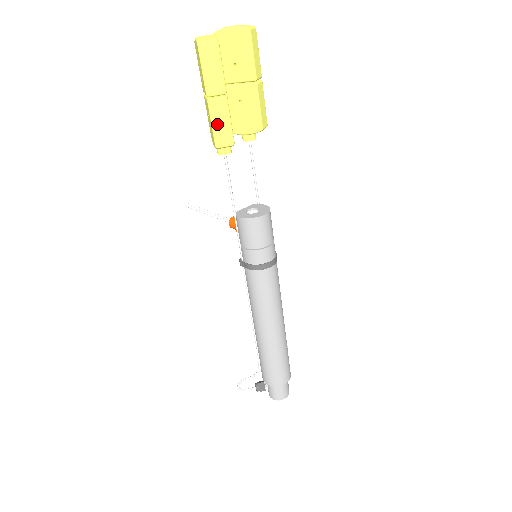
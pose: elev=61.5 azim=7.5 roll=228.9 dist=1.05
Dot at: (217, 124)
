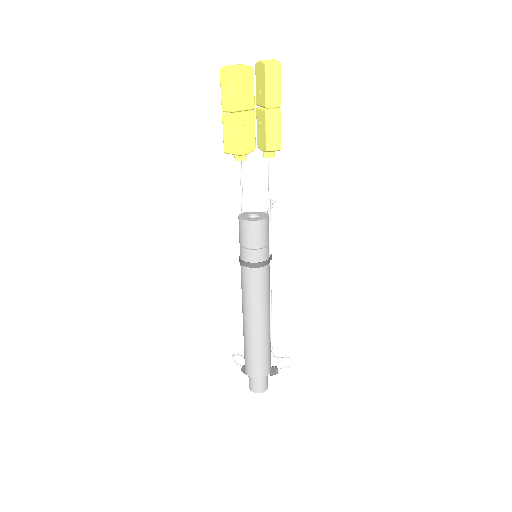
Dot at: (225, 134)
